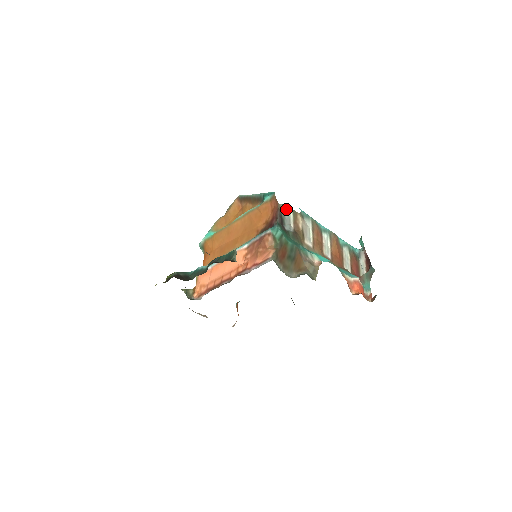
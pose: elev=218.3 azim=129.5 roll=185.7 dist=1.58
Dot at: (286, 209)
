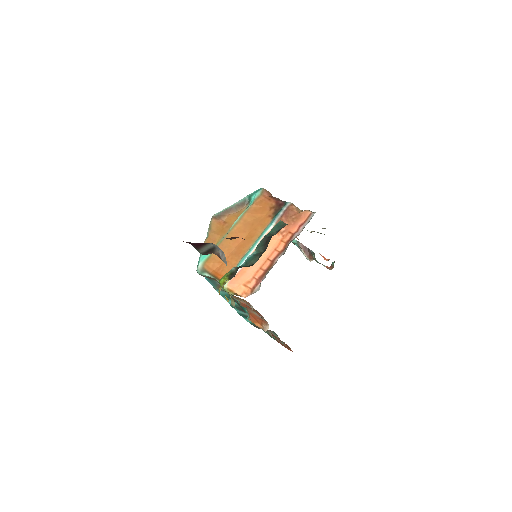
Dot at: occluded
